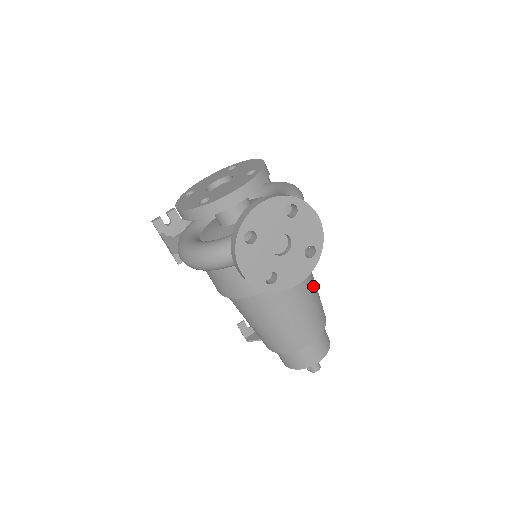
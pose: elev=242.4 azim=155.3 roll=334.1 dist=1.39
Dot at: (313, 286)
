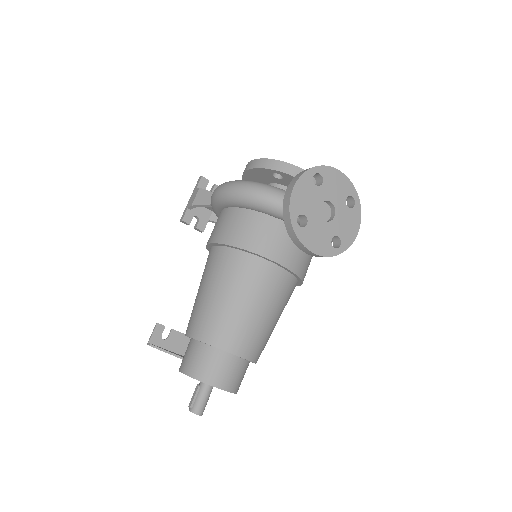
Dot at: (280, 313)
